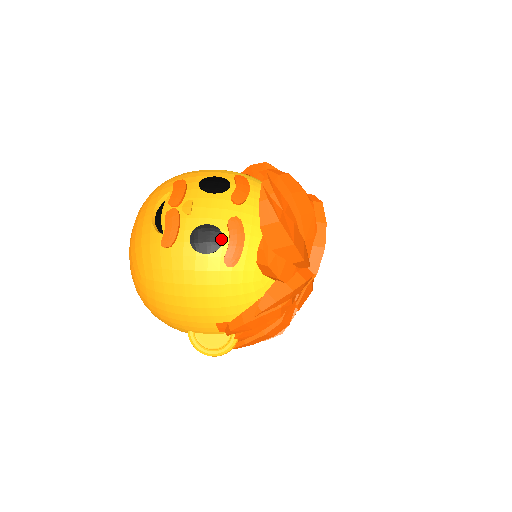
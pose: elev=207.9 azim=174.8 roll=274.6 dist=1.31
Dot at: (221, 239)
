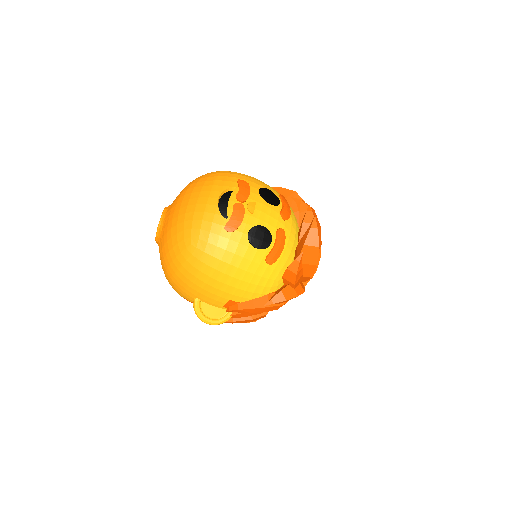
Dot at: (270, 242)
